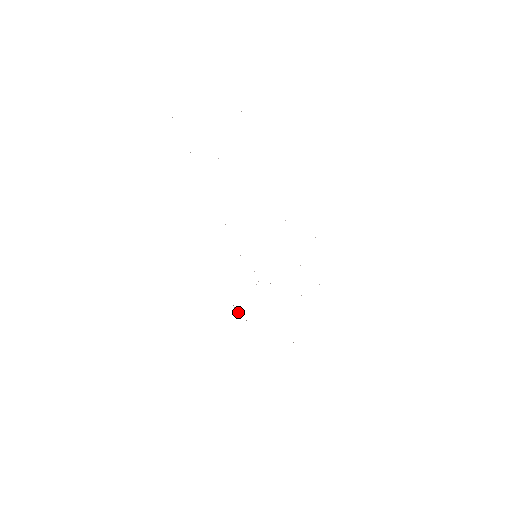
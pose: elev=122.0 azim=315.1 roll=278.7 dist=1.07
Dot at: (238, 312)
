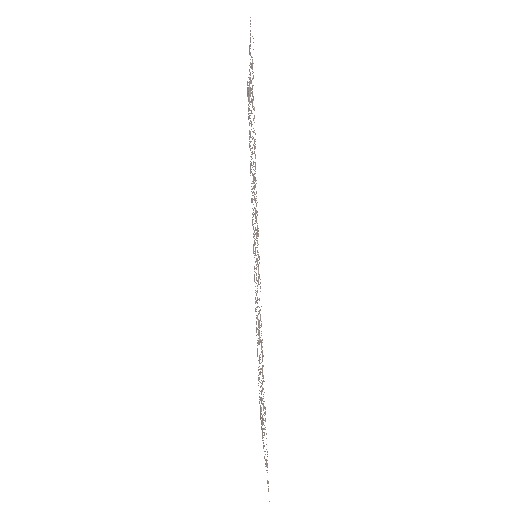
Dot at: (260, 416)
